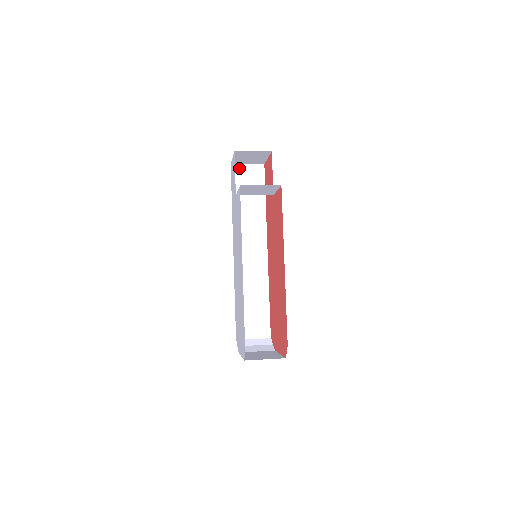
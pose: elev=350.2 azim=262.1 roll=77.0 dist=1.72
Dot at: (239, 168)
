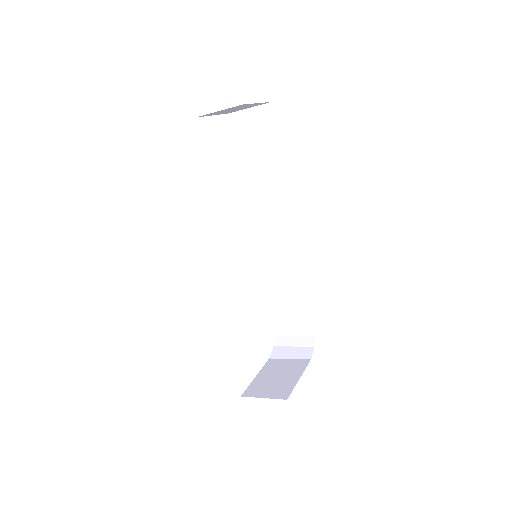
Dot at: (239, 116)
